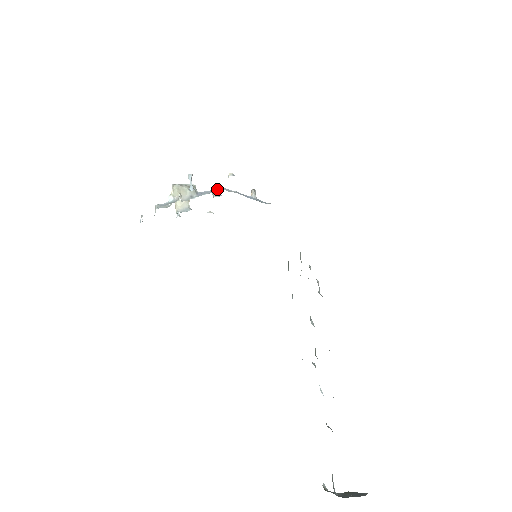
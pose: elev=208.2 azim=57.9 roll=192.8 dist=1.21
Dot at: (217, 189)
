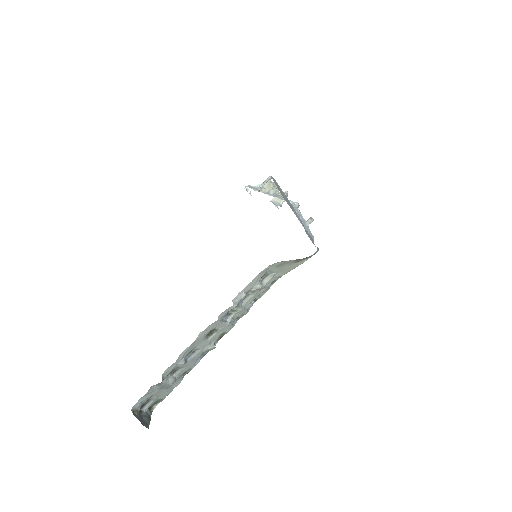
Dot at: (289, 200)
